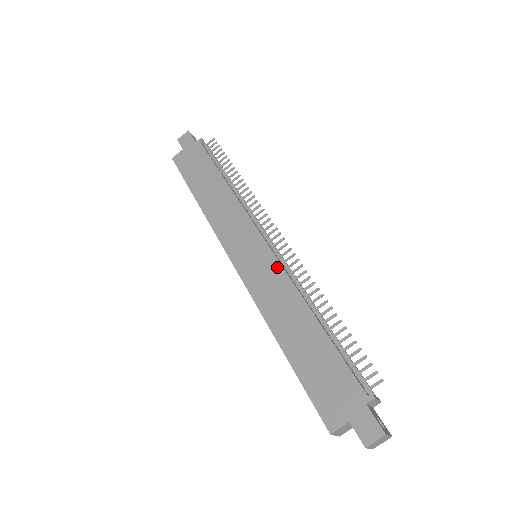
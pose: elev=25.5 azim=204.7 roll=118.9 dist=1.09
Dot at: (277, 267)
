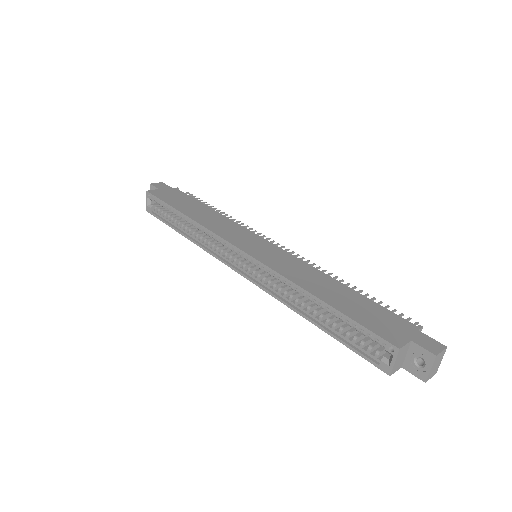
Dot at: (289, 255)
